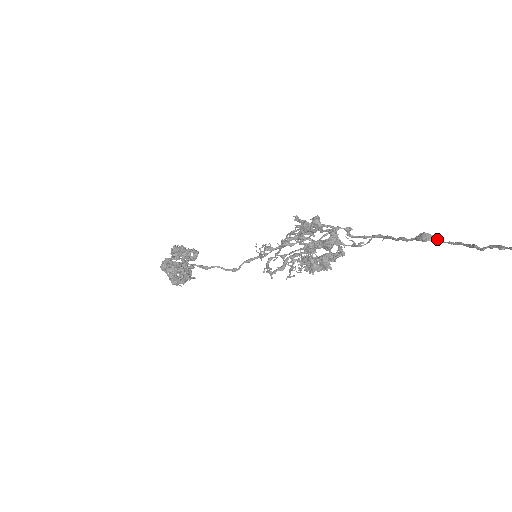
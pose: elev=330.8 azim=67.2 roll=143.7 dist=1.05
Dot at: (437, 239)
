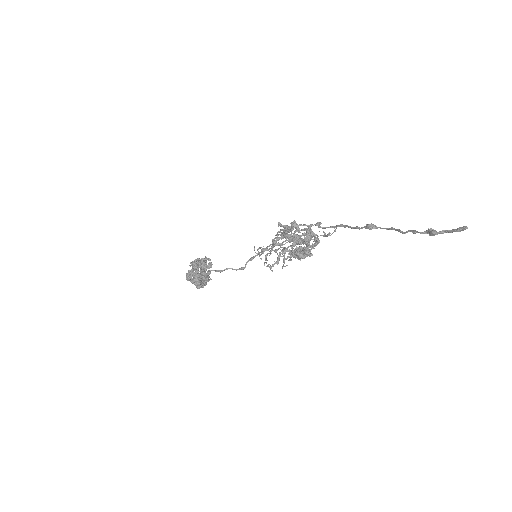
Dot at: (378, 227)
